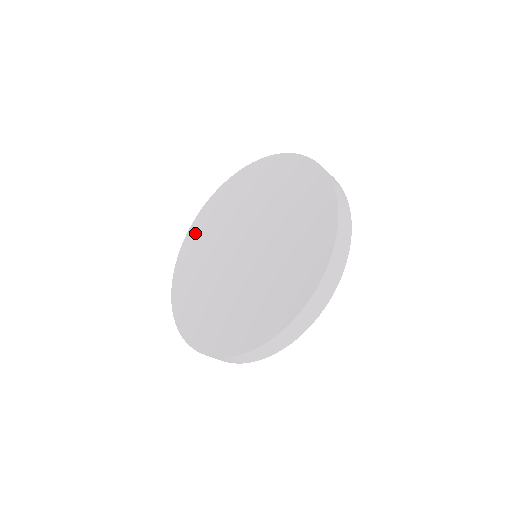
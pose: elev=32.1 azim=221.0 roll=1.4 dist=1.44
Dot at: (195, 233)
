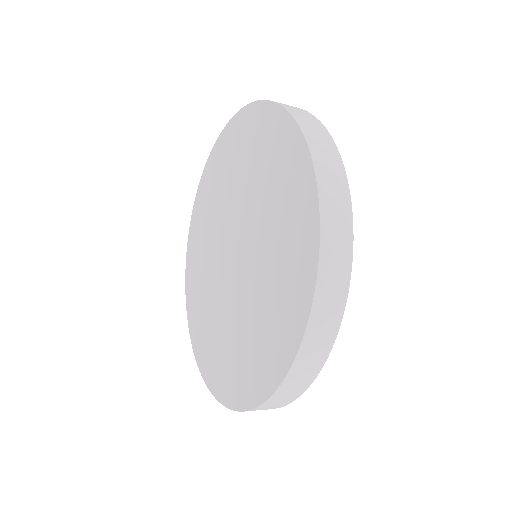
Dot at: (202, 195)
